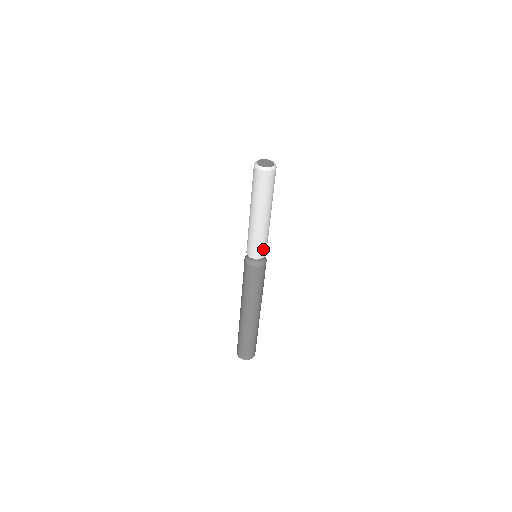
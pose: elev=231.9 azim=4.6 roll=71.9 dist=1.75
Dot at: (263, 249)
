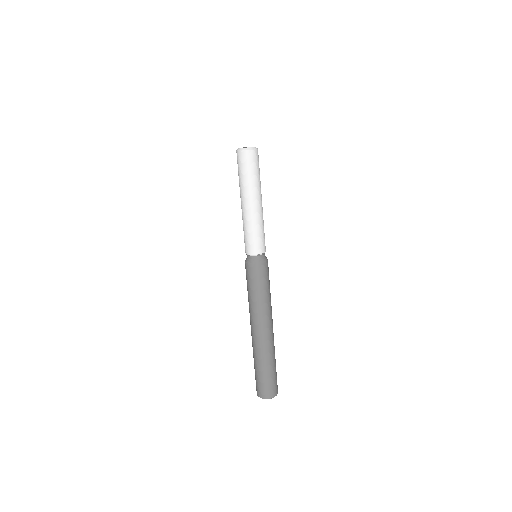
Dot at: (264, 240)
